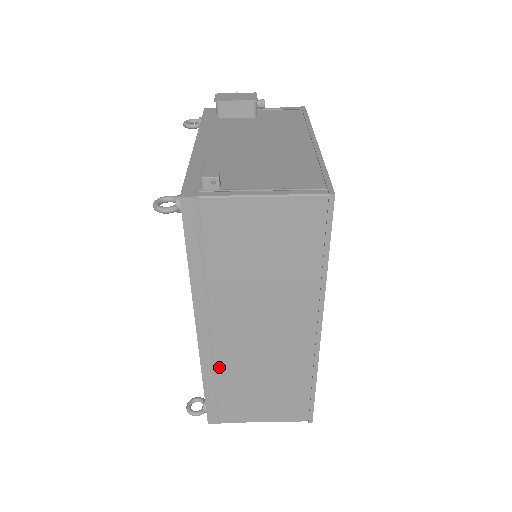
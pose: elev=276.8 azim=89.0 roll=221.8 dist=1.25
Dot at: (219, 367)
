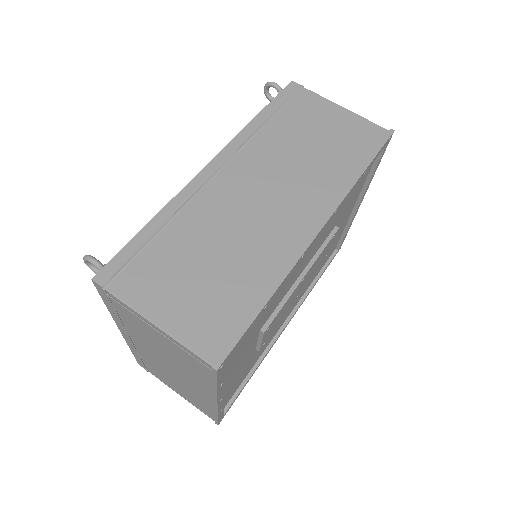
Dot at: (189, 210)
